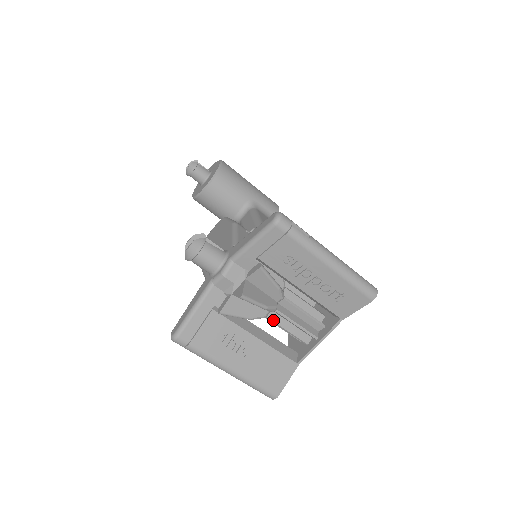
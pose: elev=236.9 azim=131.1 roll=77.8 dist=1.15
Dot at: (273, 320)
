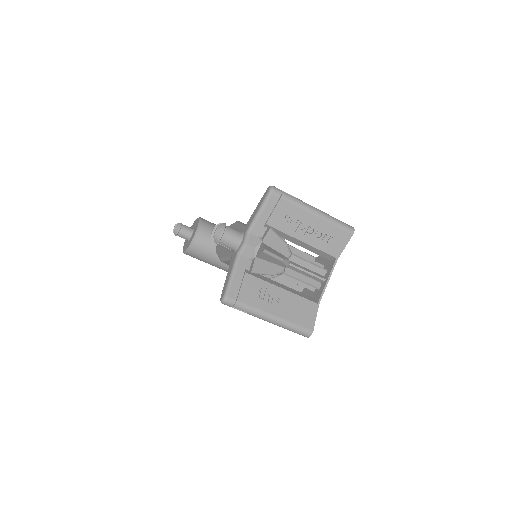
Dot at: (289, 274)
